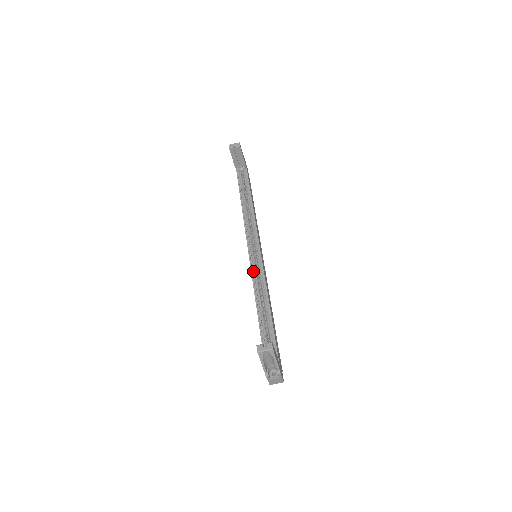
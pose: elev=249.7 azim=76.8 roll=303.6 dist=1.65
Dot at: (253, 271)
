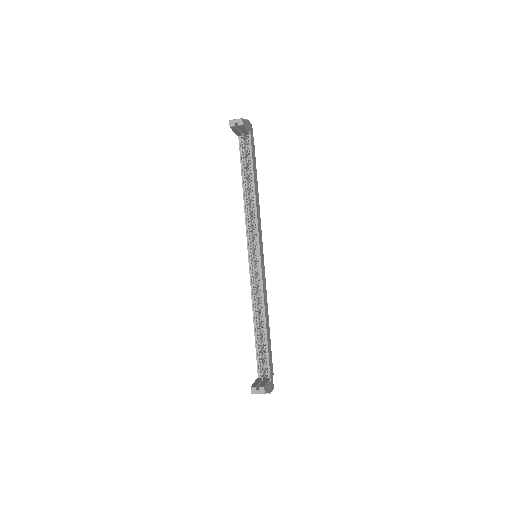
Dot at: (252, 280)
